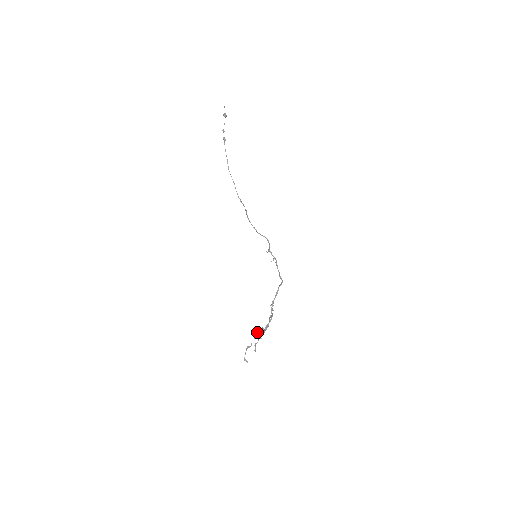
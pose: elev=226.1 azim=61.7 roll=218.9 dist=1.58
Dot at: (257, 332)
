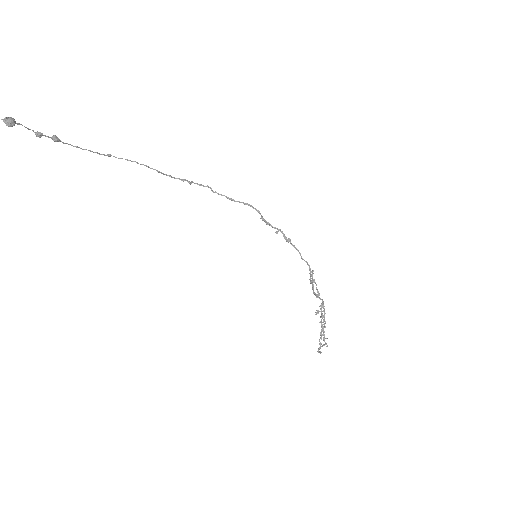
Dot at: occluded
